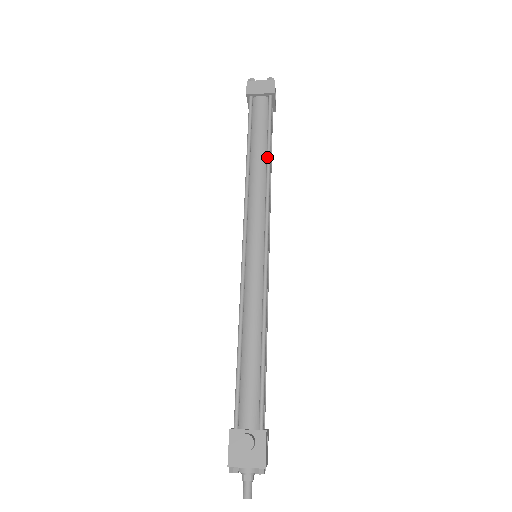
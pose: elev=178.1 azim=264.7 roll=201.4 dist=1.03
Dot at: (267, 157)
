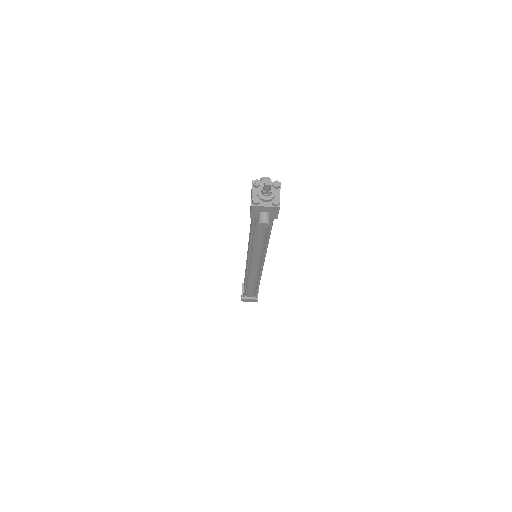
Dot at: occluded
